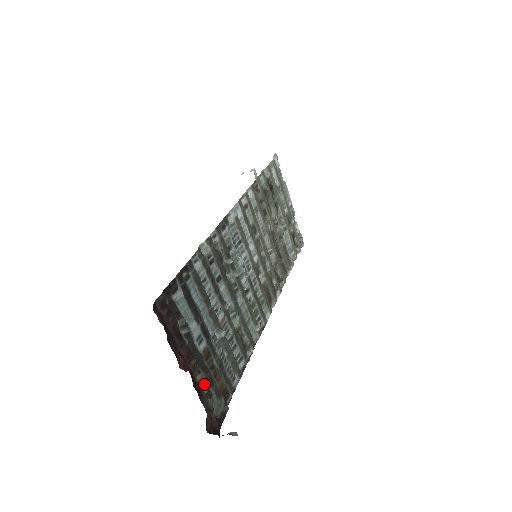
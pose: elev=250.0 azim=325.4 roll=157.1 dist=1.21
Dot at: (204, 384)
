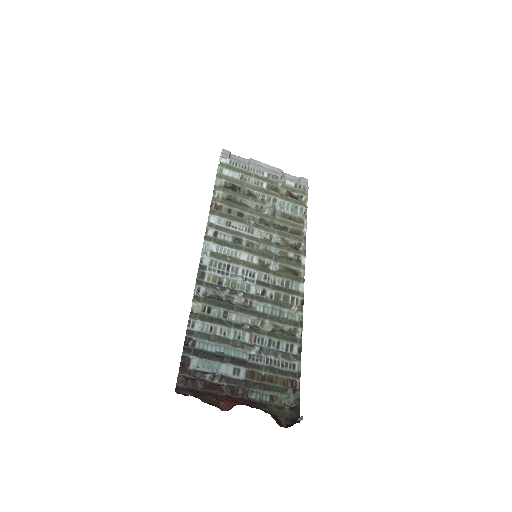
Dot at: (263, 396)
